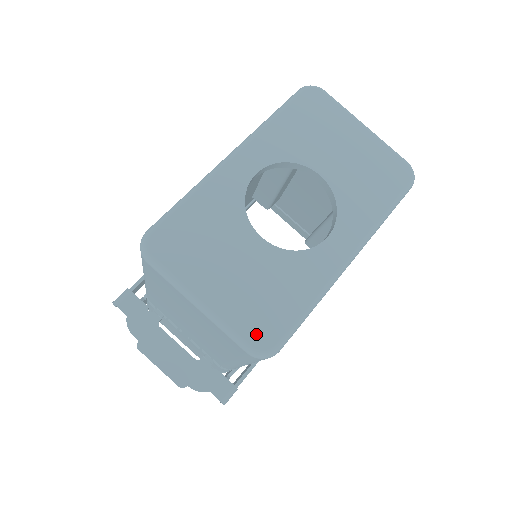
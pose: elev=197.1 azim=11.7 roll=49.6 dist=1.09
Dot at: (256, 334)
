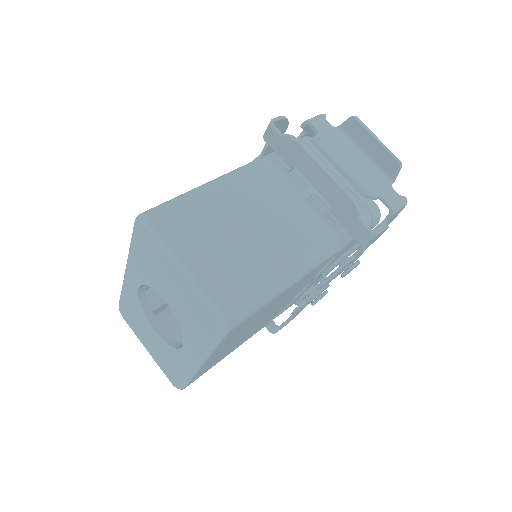
Dot at: (170, 377)
